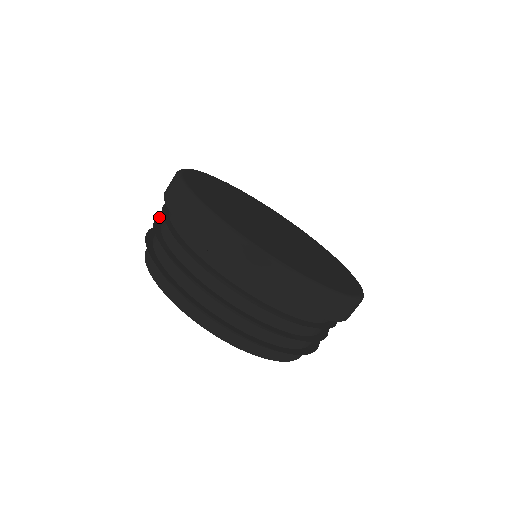
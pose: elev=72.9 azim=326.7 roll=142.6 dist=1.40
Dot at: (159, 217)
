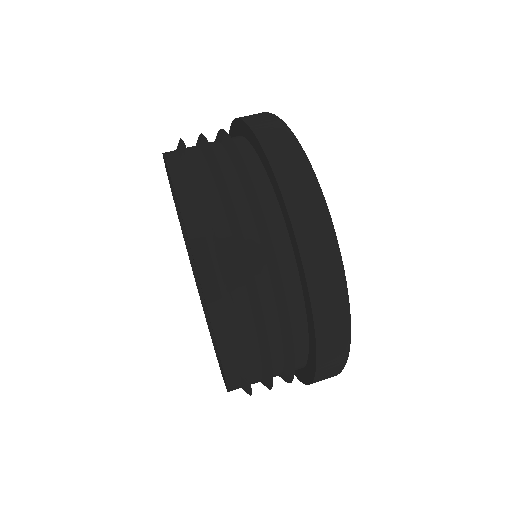
Dot at: occluded
